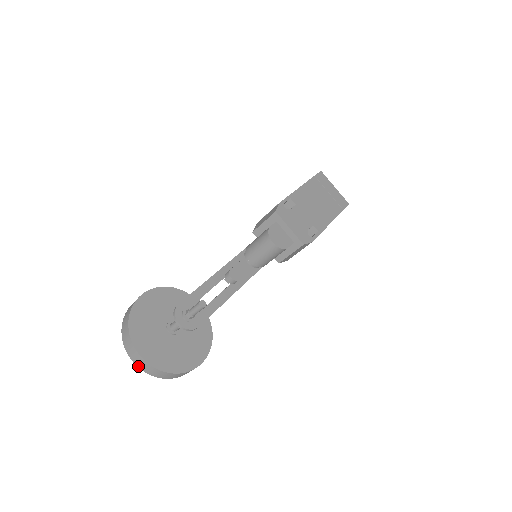
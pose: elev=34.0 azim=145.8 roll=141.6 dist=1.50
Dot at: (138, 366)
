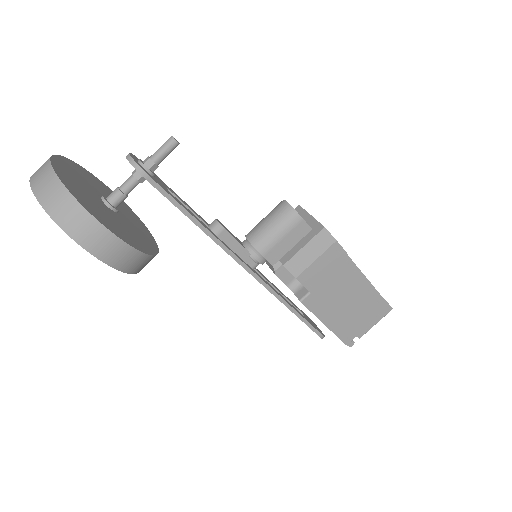
Dot at: (31, 181)
